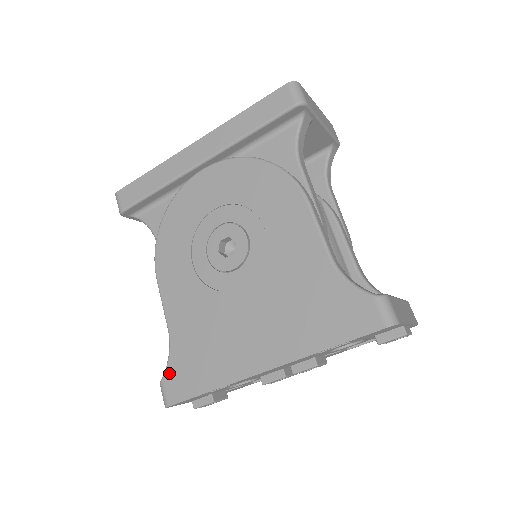
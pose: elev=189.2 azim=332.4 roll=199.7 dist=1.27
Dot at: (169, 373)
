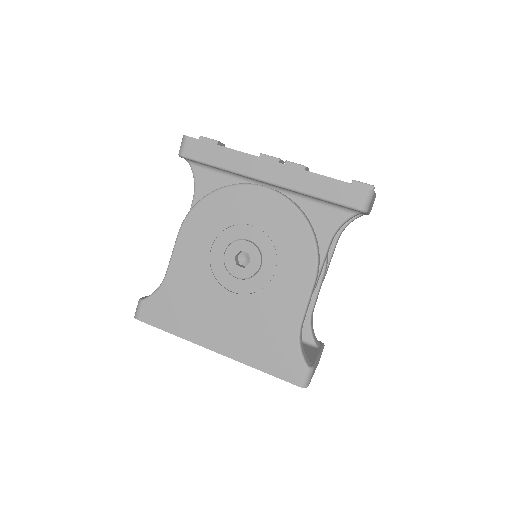
Dot at: (150, 301)
